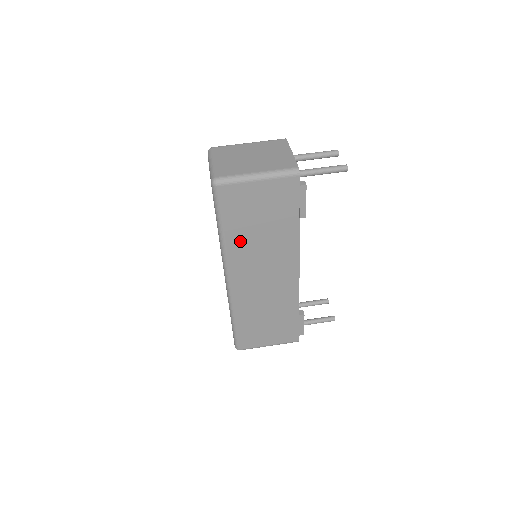
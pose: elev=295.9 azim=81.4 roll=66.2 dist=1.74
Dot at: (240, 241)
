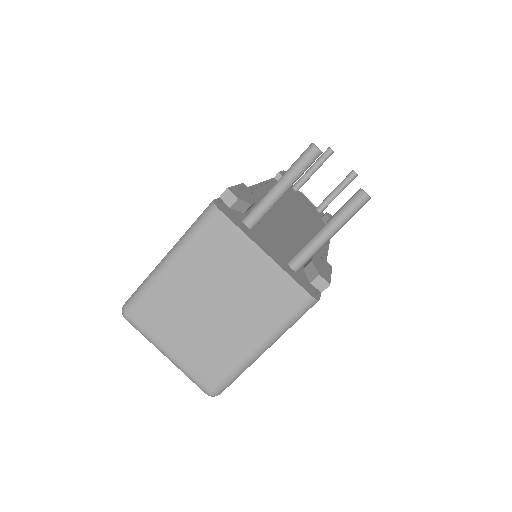
Dot at: occluded
